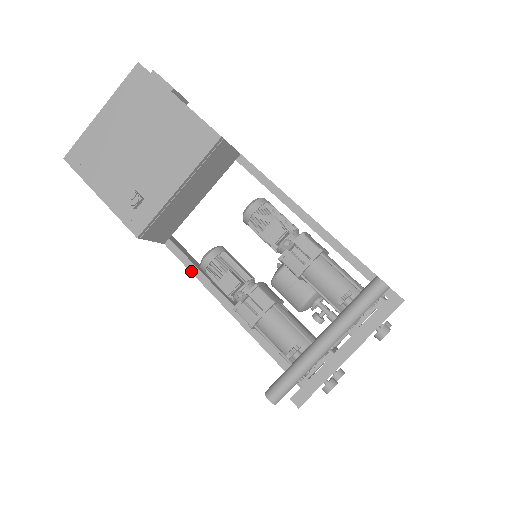
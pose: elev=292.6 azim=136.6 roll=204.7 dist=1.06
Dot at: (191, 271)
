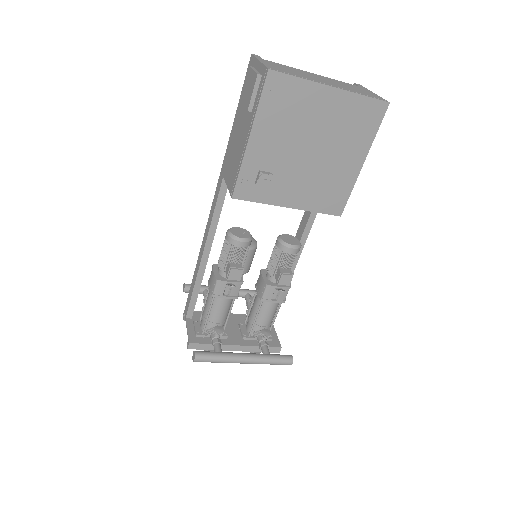
Dot at: (215, 212)
